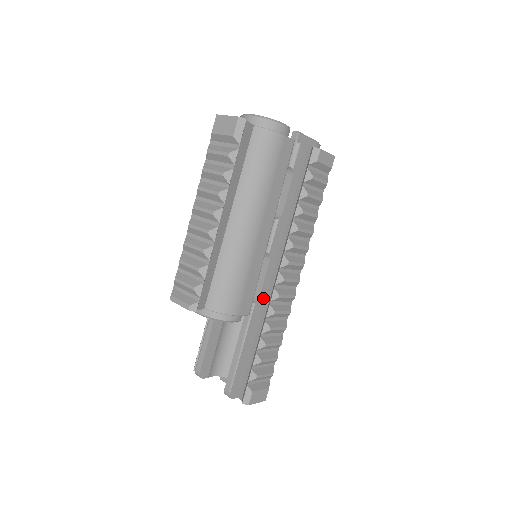
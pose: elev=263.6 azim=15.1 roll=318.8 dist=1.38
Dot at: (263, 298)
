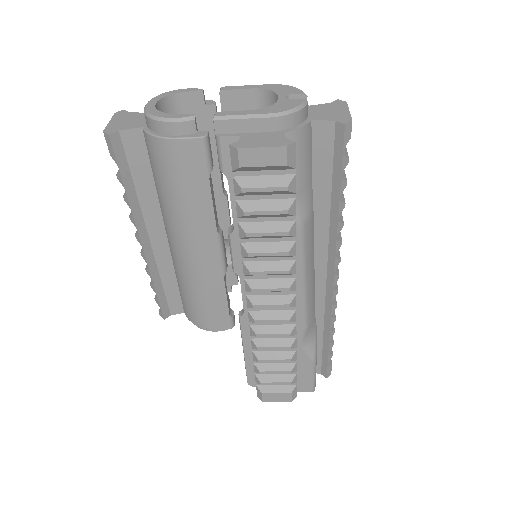
Dot at: occluded
